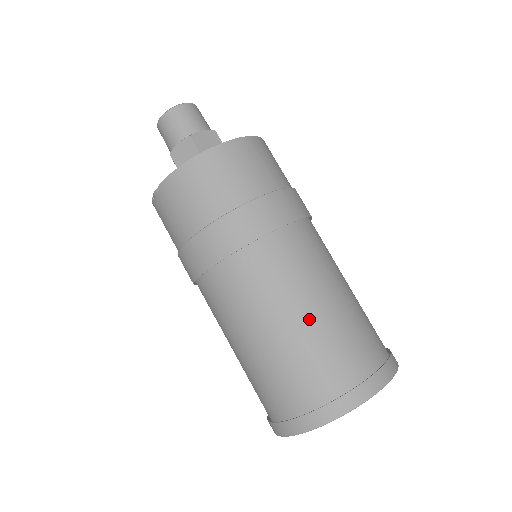
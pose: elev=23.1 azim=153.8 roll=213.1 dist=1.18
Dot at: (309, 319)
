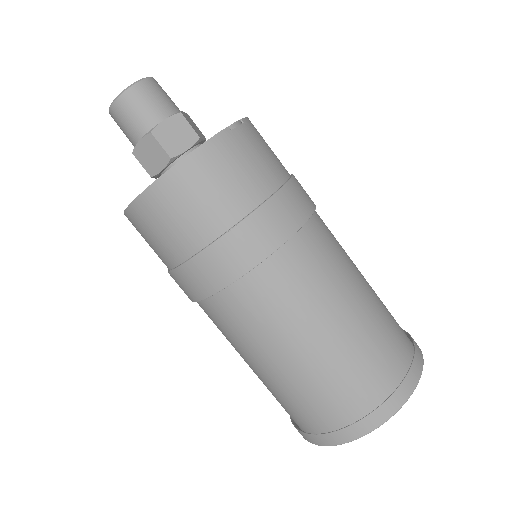
Dot at: (259, 373)
